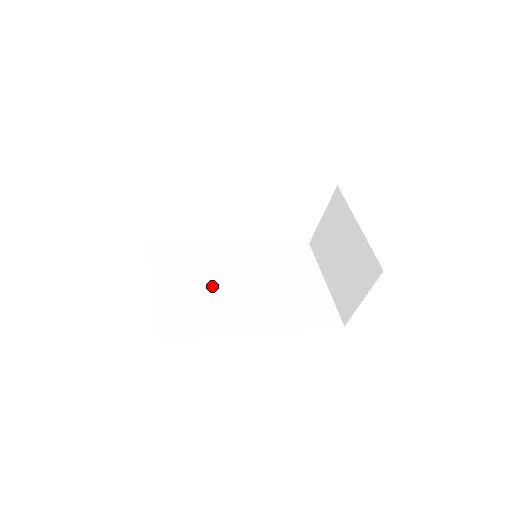
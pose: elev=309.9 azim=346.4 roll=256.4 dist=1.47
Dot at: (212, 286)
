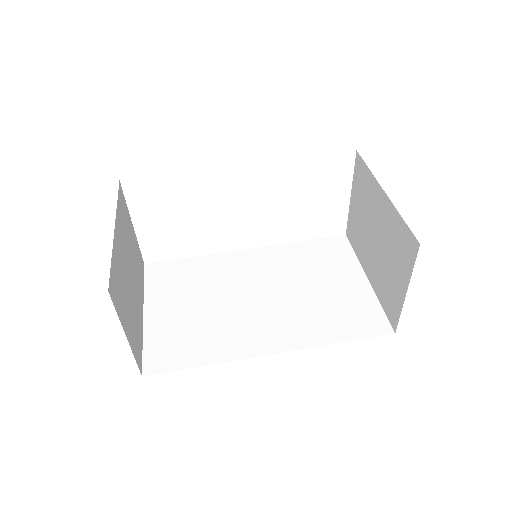
Dot at: (215, 303)
